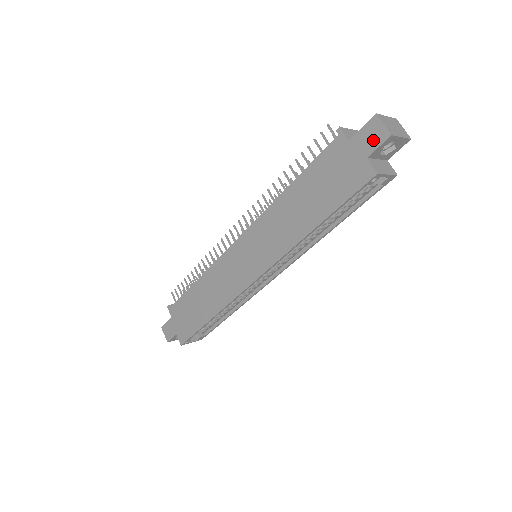
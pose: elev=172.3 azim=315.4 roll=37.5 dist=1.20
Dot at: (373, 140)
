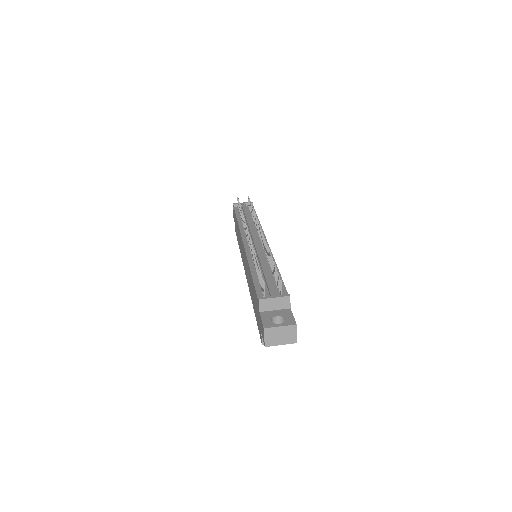
Dot at: (262, 333)
